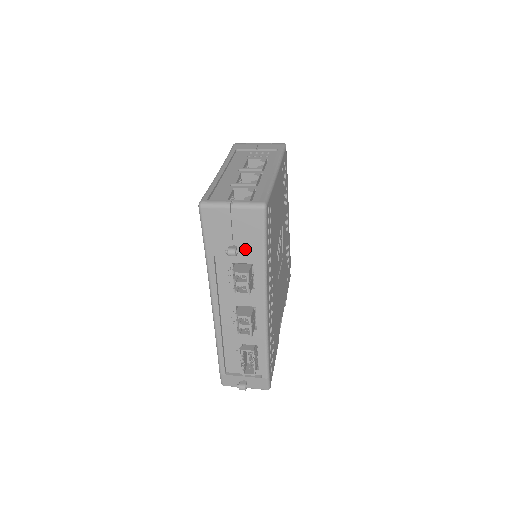
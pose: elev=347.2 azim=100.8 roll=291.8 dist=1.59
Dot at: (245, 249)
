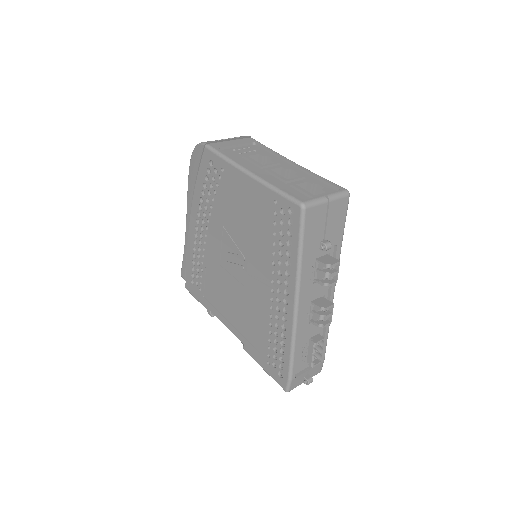
Dot at: (331, 240)
